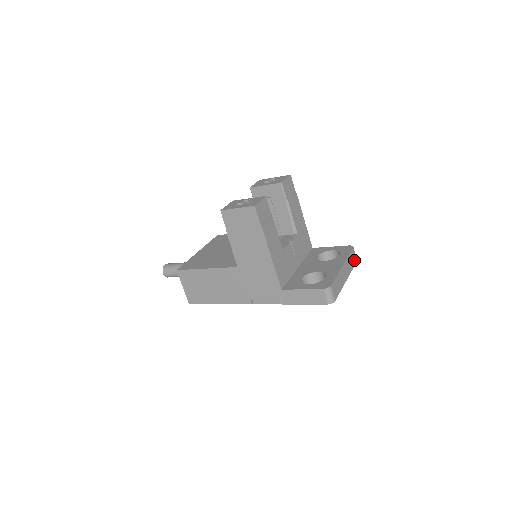
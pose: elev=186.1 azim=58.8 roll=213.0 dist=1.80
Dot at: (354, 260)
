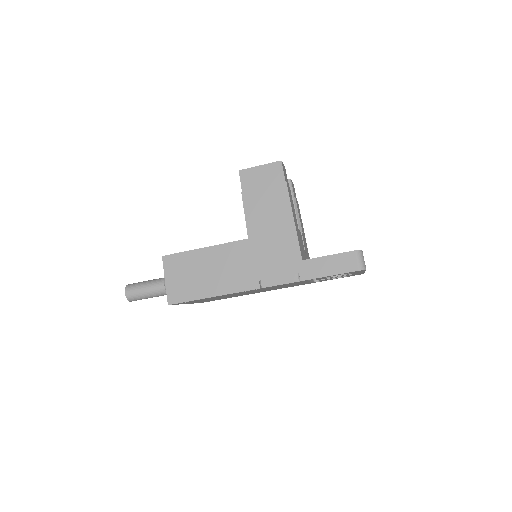
Dot at: occluded
